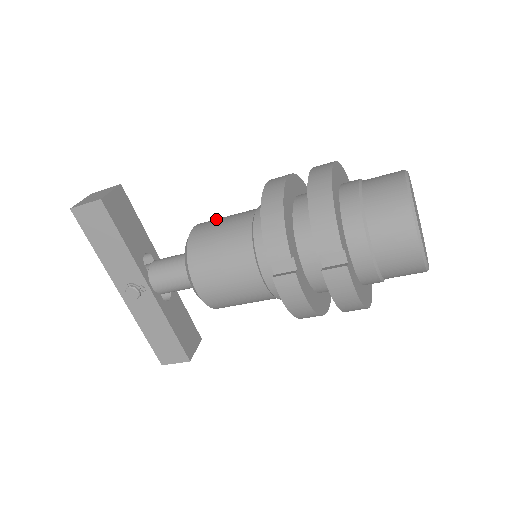
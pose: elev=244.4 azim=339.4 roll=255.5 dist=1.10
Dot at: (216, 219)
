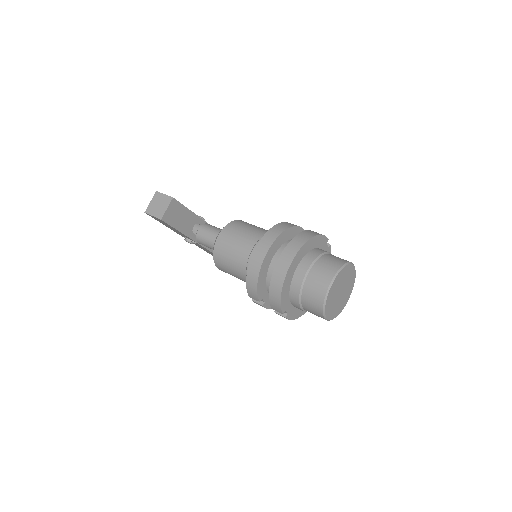
Dot at: (232, 235)
